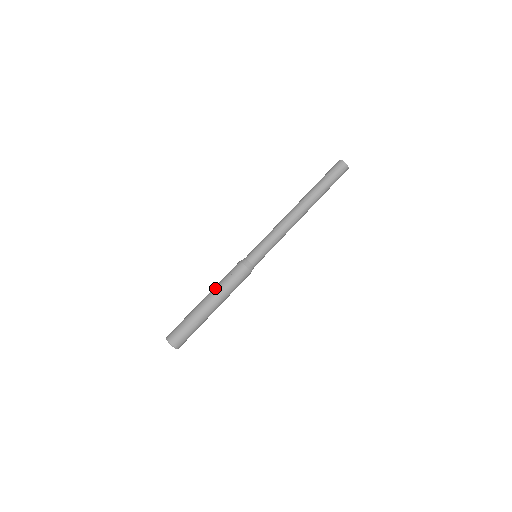
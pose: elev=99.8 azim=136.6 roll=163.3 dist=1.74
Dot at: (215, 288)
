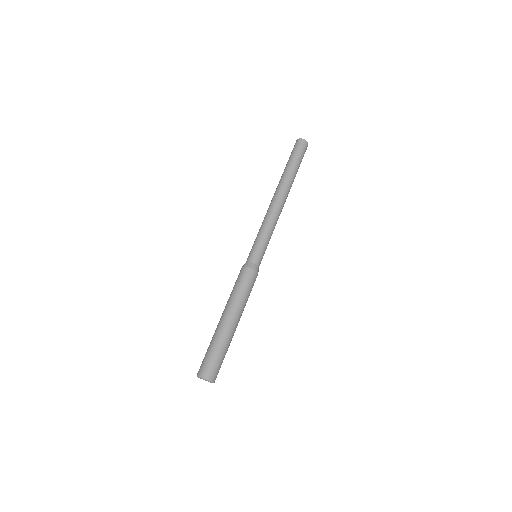
Dot at: (227, 302)
